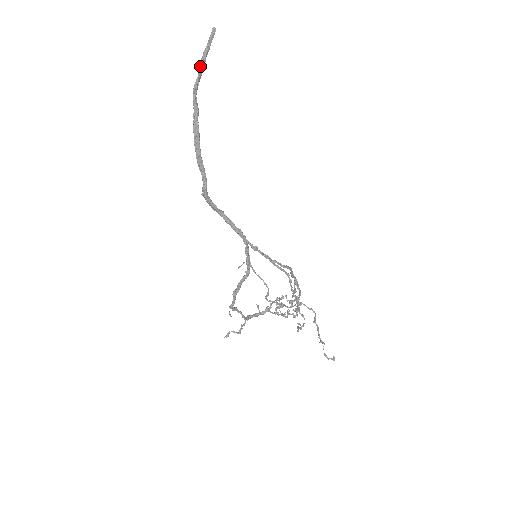
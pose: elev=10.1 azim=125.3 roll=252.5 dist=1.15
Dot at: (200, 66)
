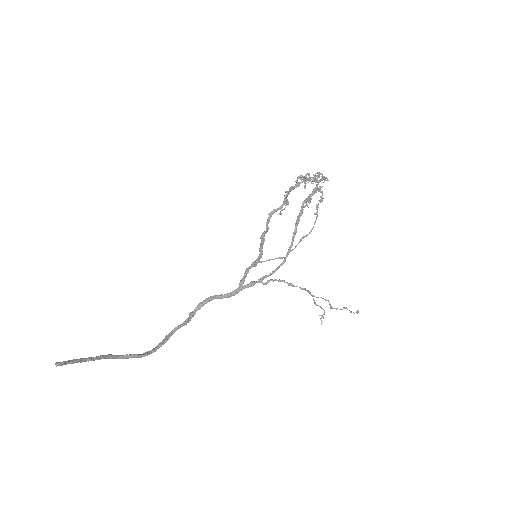
Dot at: occluded
